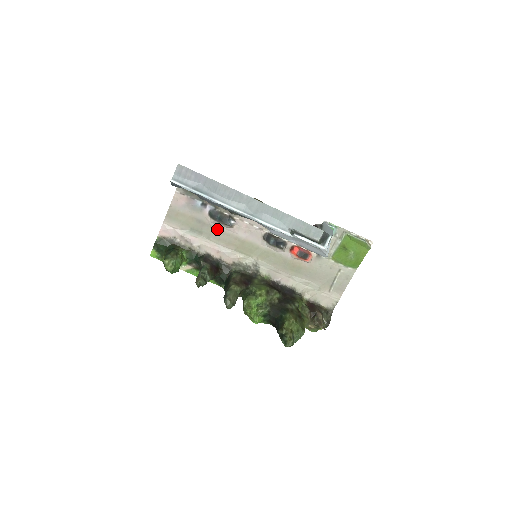
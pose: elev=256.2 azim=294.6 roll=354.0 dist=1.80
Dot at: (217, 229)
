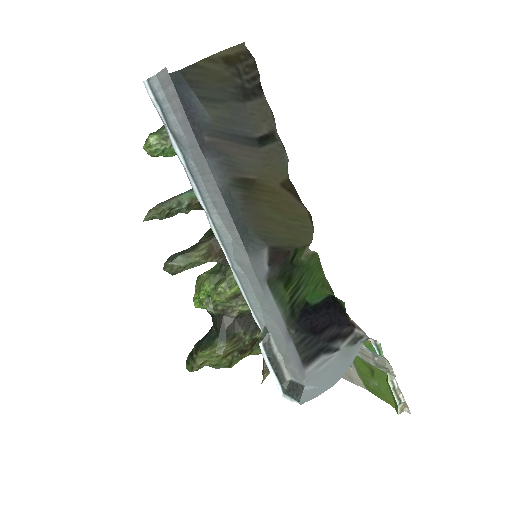
Dot at: occluded
